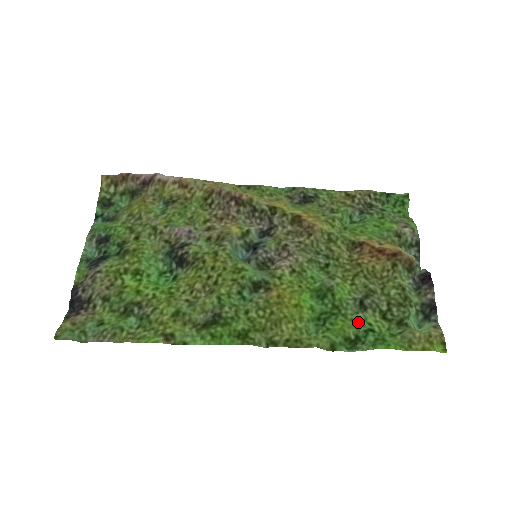
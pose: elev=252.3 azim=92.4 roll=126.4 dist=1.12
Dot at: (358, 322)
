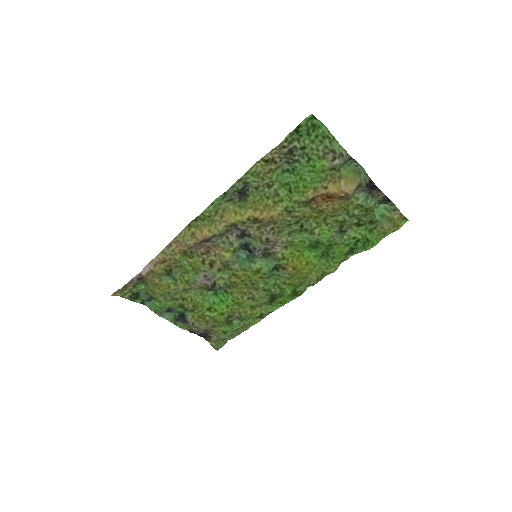
Dot at: (347, 242)
